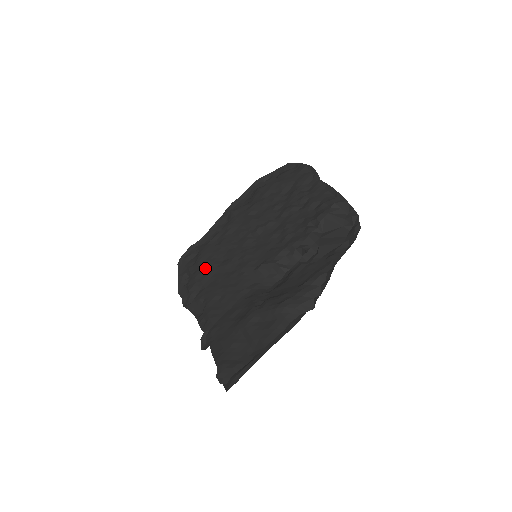
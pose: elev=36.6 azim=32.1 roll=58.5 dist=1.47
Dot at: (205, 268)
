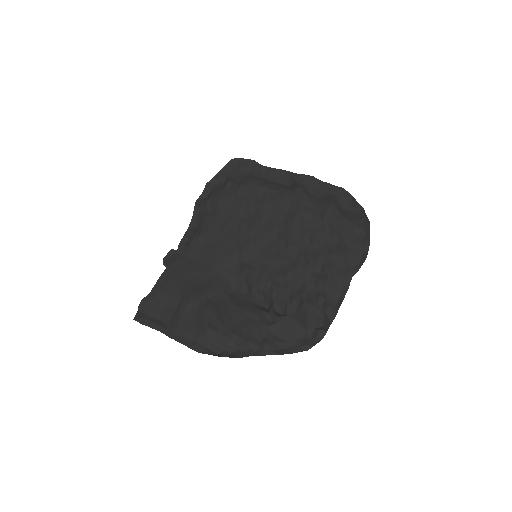
Dot at: (233, 202)
